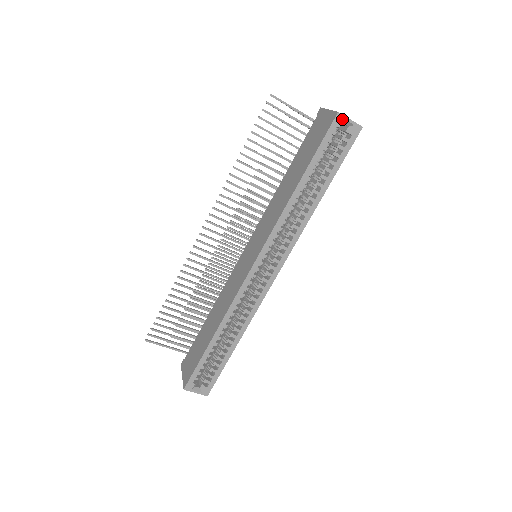
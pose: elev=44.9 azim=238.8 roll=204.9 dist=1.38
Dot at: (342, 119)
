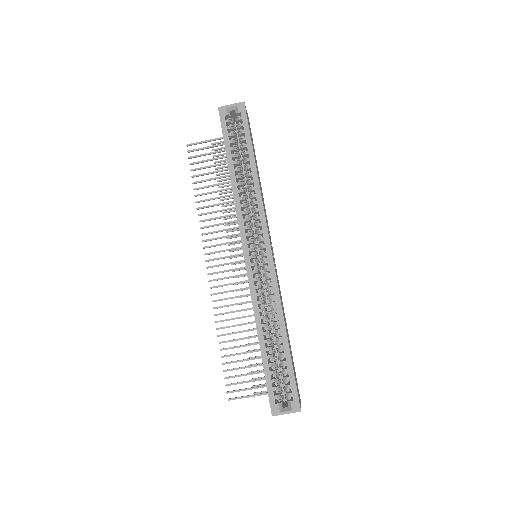
Dot at: (225, 109)
